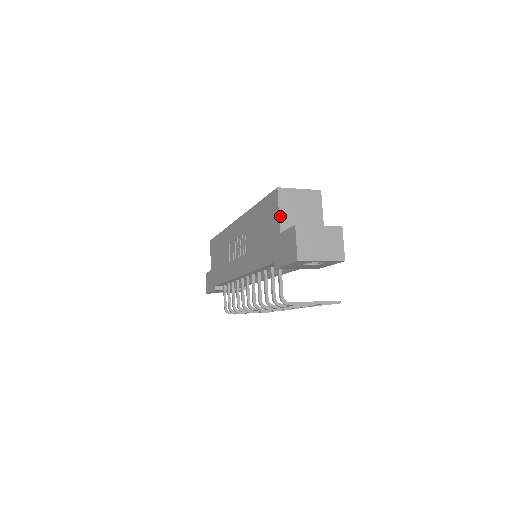
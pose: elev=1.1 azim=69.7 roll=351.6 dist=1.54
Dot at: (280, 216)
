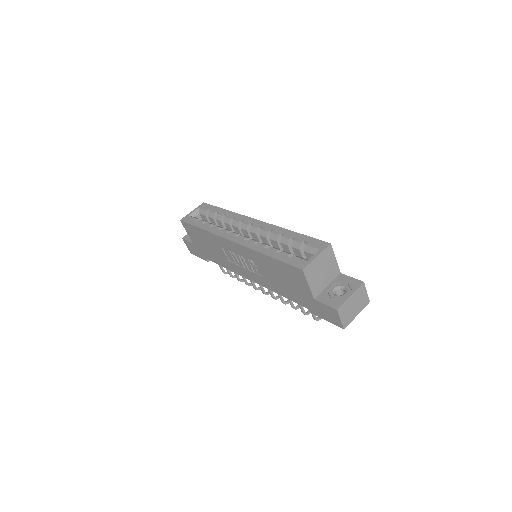
Dot at: (311, 288)
